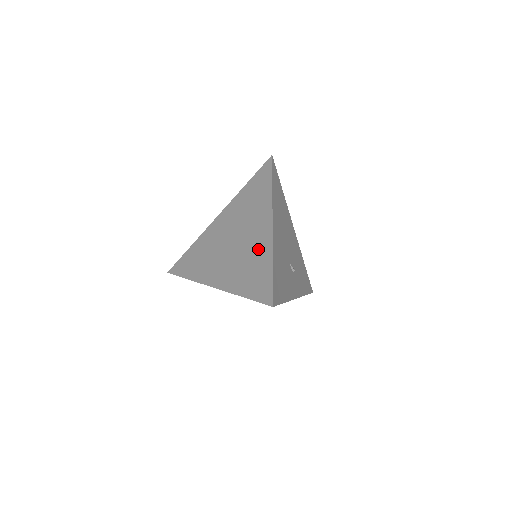
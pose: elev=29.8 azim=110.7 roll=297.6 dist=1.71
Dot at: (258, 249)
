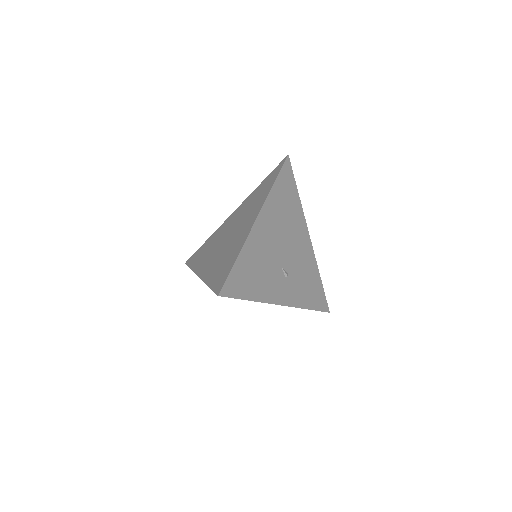
Dot at: (237, 242)
